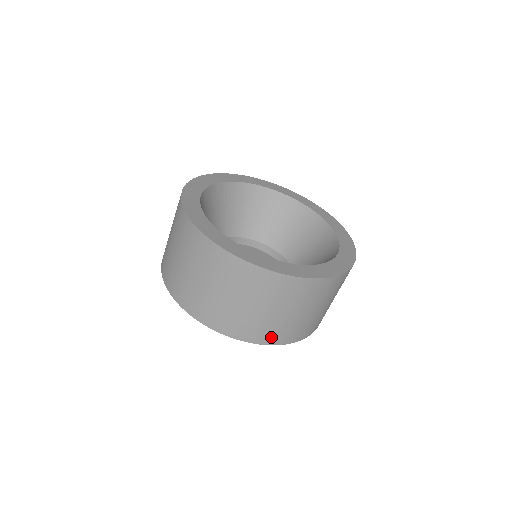
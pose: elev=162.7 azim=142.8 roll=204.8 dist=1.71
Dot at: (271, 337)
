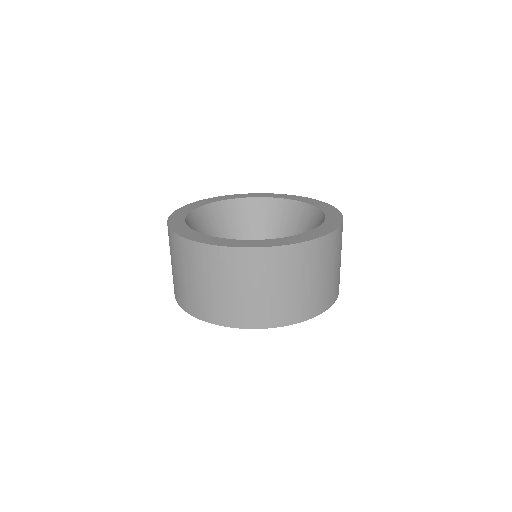
Dot at: (206, 313)
